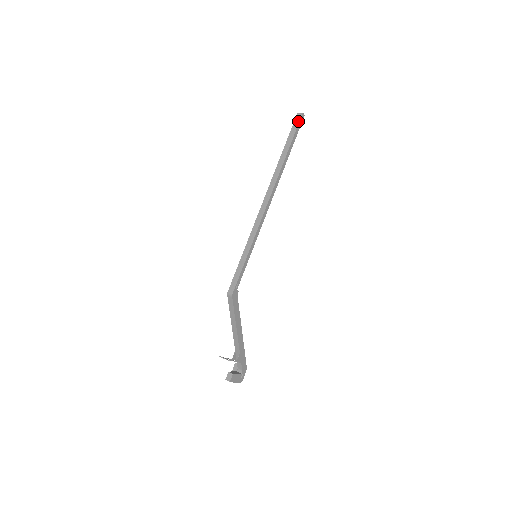
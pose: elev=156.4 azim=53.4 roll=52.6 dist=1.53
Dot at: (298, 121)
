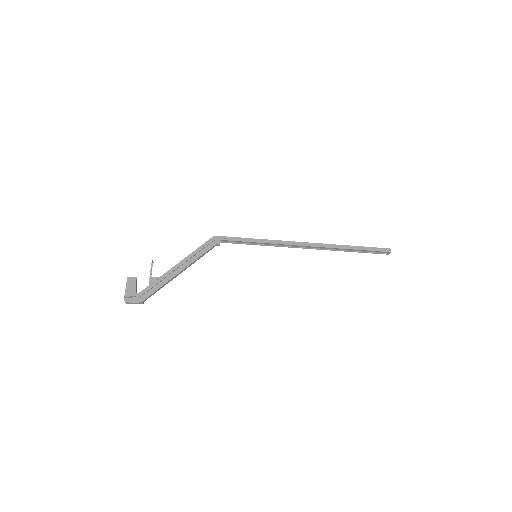
Dot at: (382, 248)
